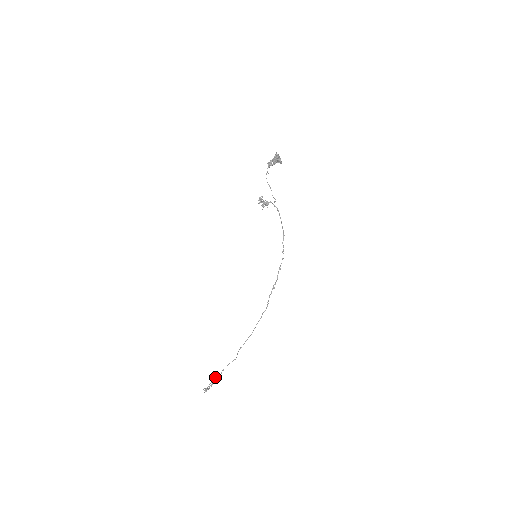
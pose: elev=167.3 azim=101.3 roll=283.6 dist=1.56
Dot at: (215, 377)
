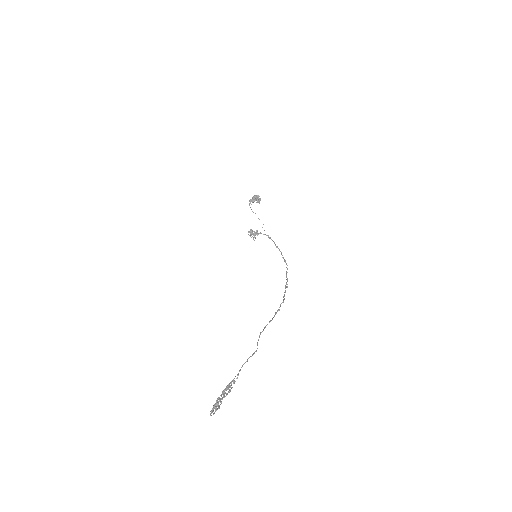
Dot at: (228, 384)
